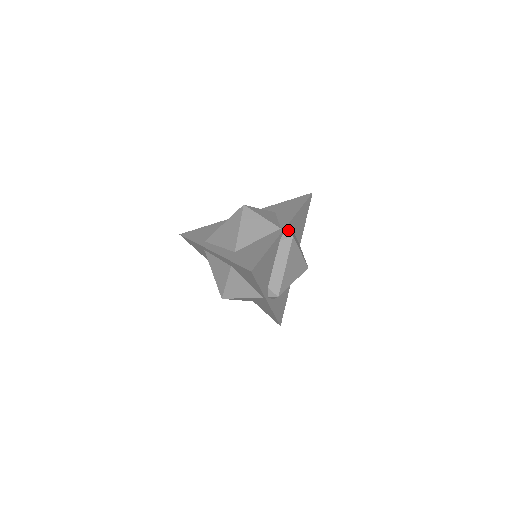
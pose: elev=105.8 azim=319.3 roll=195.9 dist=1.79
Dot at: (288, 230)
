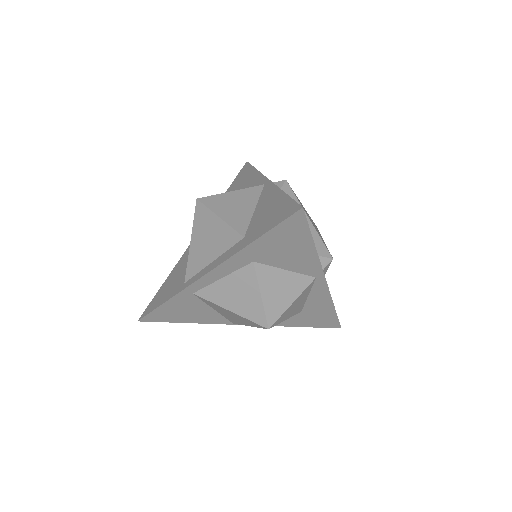
Dot at: occluded
